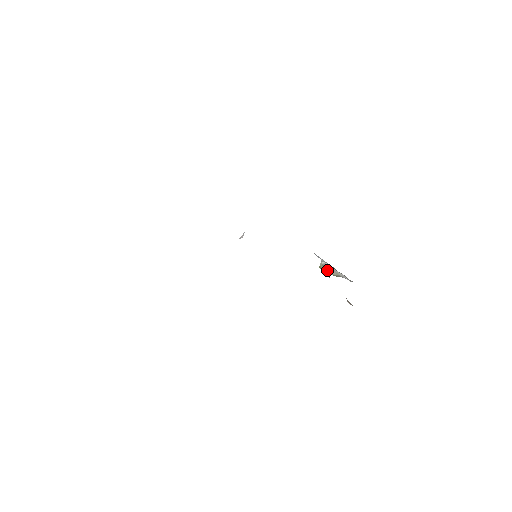
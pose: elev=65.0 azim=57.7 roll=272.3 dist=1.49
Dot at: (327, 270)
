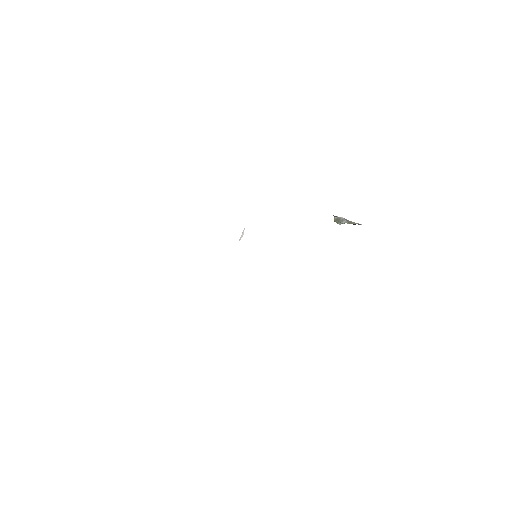
Dot at: (342, 223)
